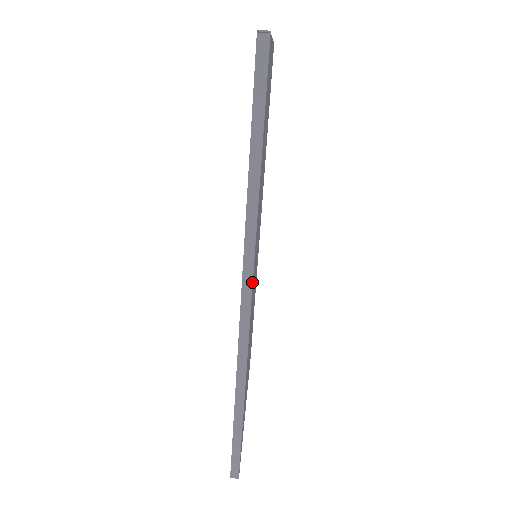
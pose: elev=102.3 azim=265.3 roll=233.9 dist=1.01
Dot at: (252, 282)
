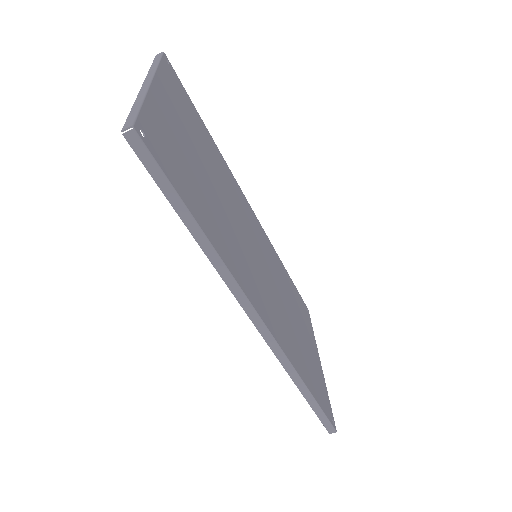
Dot at: (254, 309)
